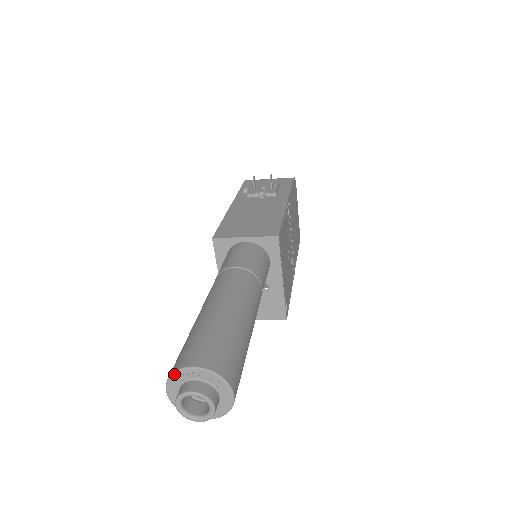
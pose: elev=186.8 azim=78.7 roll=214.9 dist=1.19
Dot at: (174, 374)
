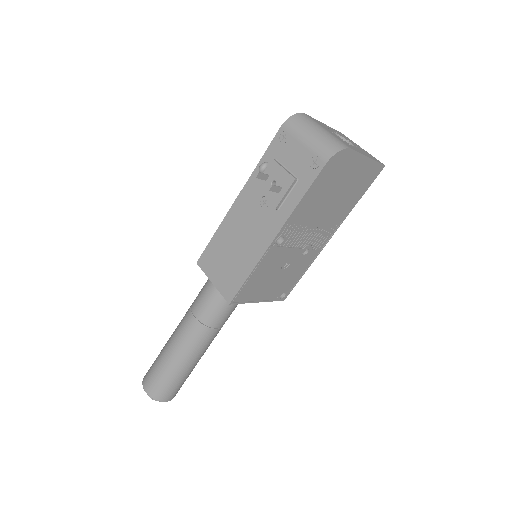
Dot at: (143, 381)
